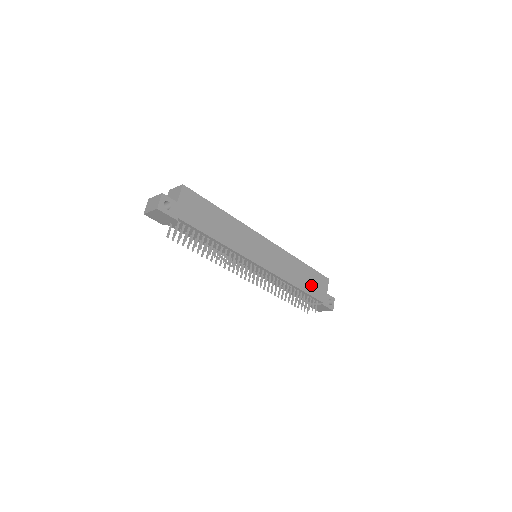
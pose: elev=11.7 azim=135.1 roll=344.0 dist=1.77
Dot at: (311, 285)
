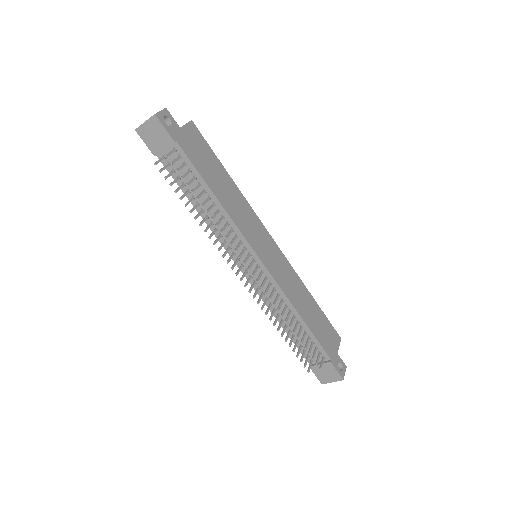
Dot at: (319, 328)
